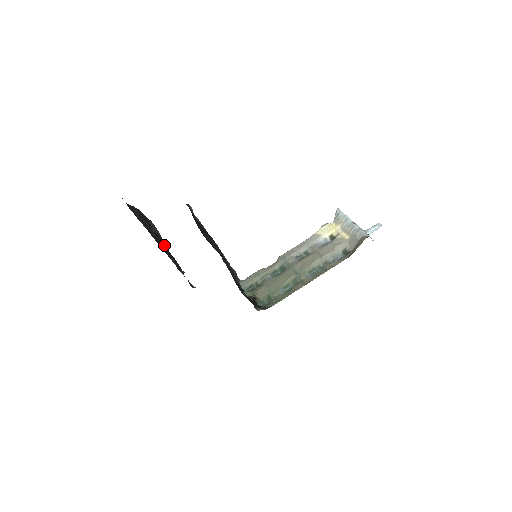
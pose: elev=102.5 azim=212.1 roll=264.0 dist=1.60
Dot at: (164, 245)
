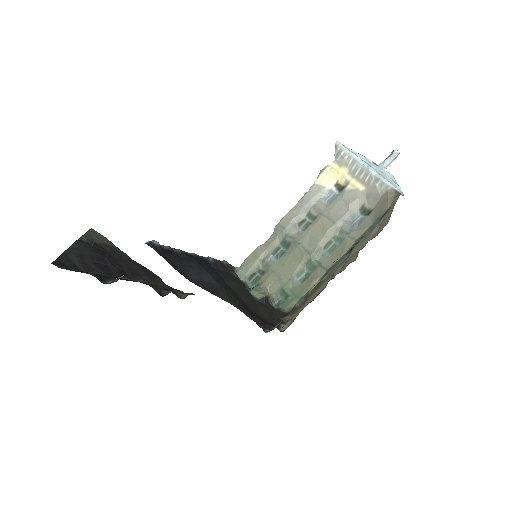
Dot at: (123, 258)
